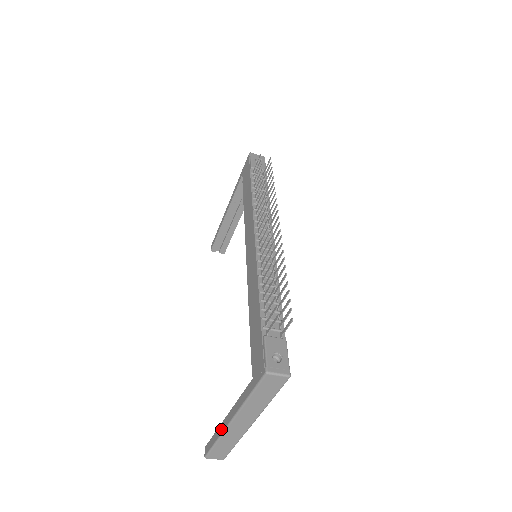
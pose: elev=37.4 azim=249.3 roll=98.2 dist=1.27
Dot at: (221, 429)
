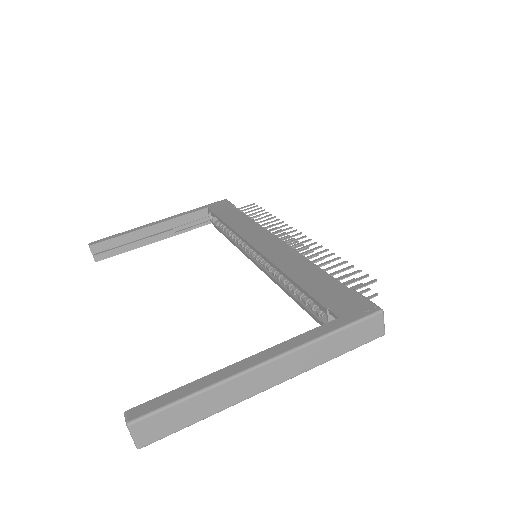
Dot at: (223, 374)
